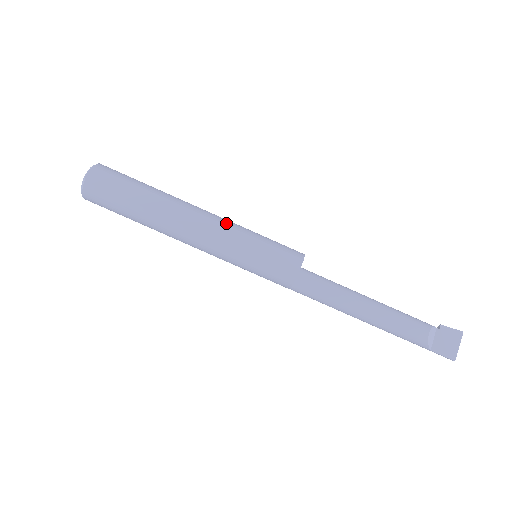
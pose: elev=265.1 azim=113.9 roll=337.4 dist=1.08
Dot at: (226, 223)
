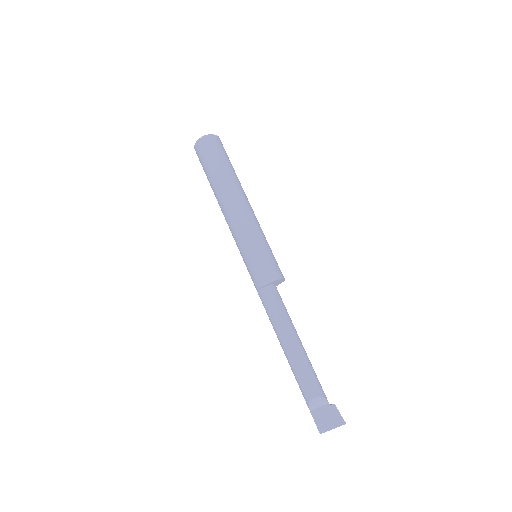
Dot at: (251, 221)
